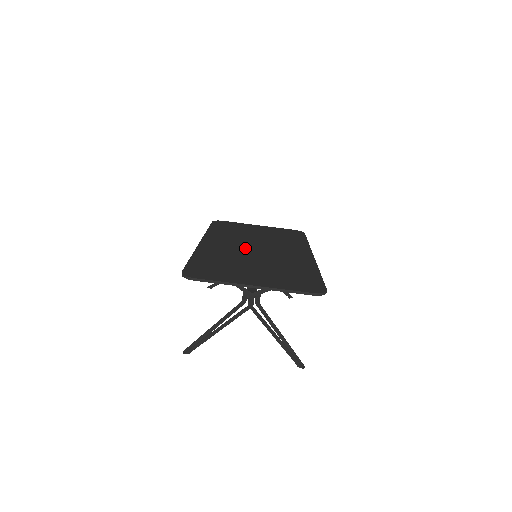
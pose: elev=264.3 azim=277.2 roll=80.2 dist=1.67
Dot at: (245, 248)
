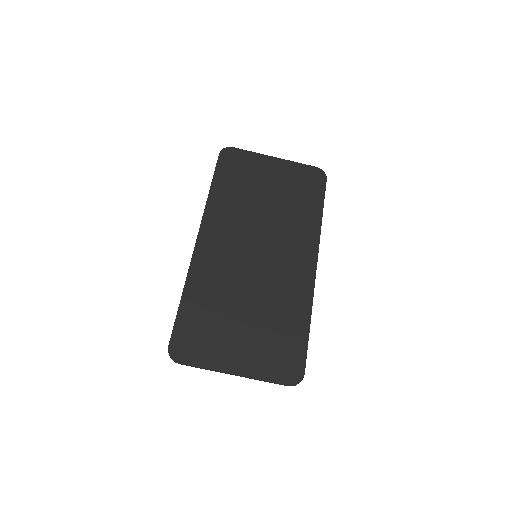
Dot at: (244, 256)
